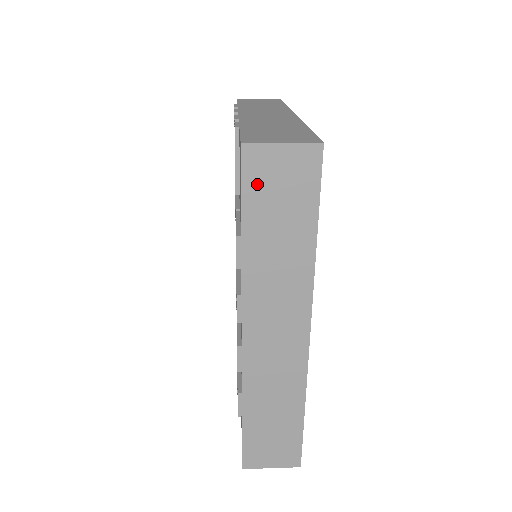
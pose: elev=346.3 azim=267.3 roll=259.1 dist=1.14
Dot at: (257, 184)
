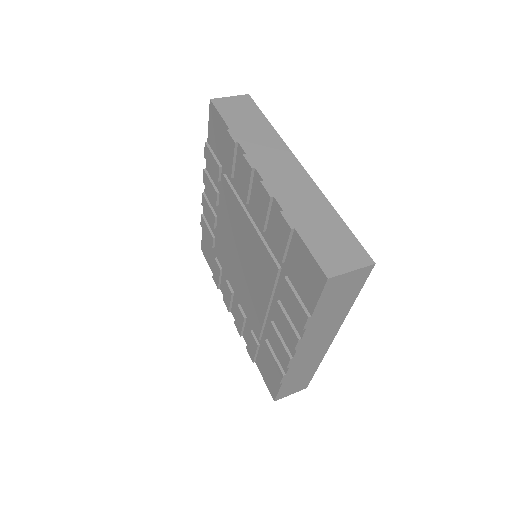
Dot at: (330, 292)
